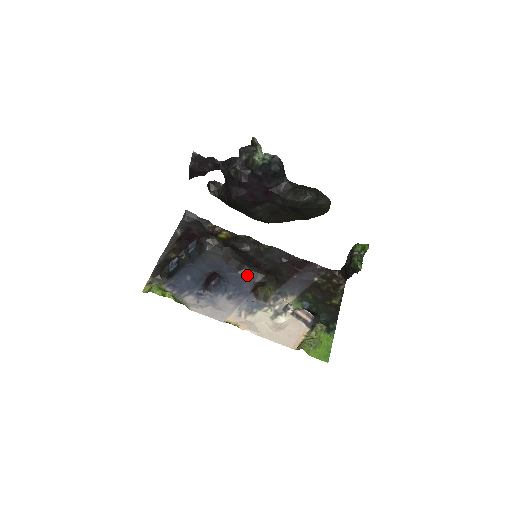
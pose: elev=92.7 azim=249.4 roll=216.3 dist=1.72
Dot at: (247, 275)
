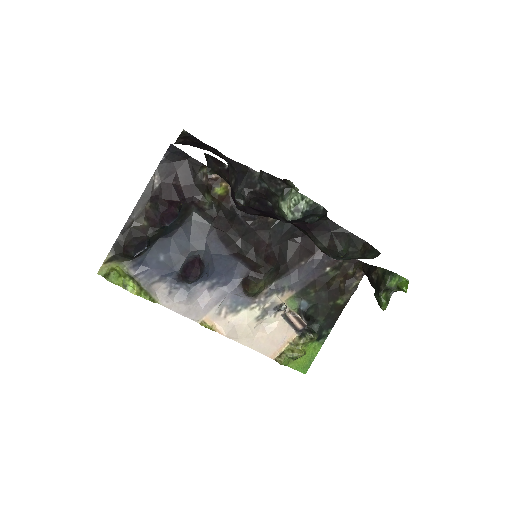
Dot at: (240, 259)
